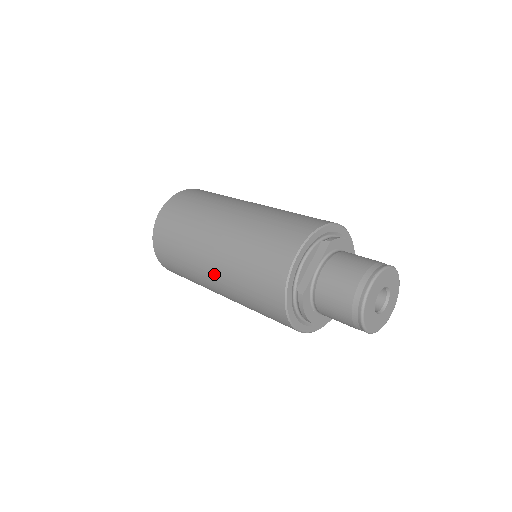
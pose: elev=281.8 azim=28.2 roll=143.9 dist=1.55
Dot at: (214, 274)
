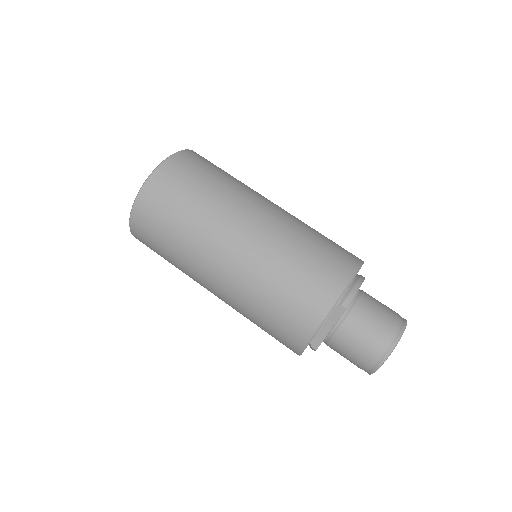
Dot at: occluded
